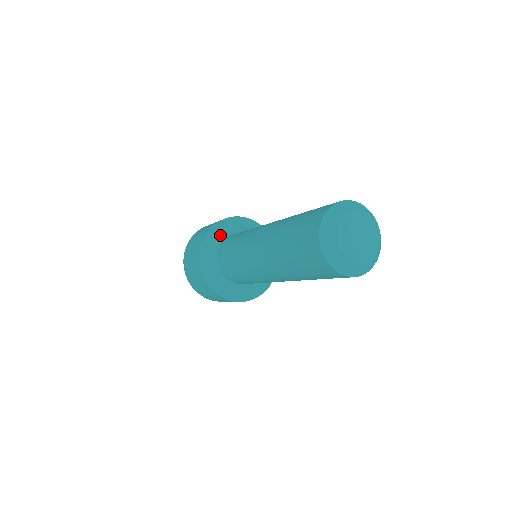
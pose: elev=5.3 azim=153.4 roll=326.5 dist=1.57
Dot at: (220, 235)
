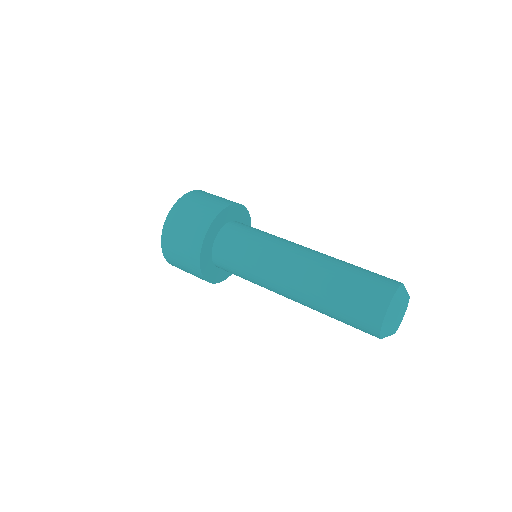
Dot at: (214, 233)
